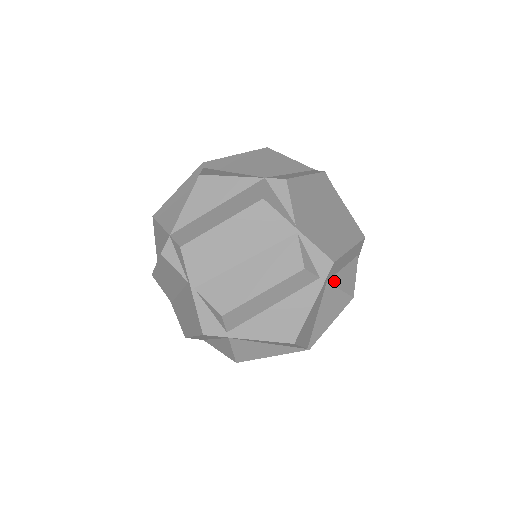
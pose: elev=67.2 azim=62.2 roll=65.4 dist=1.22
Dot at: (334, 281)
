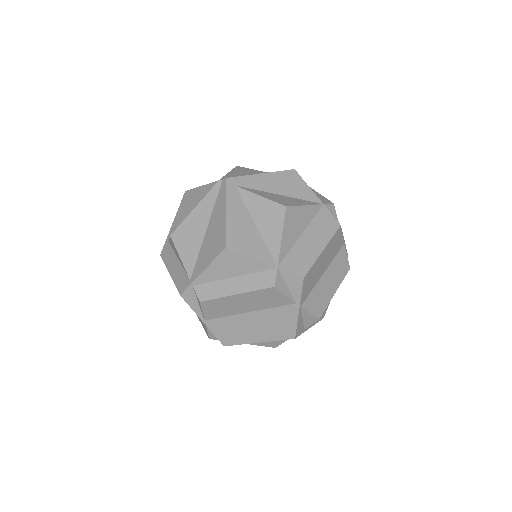
Dot at: occluded
